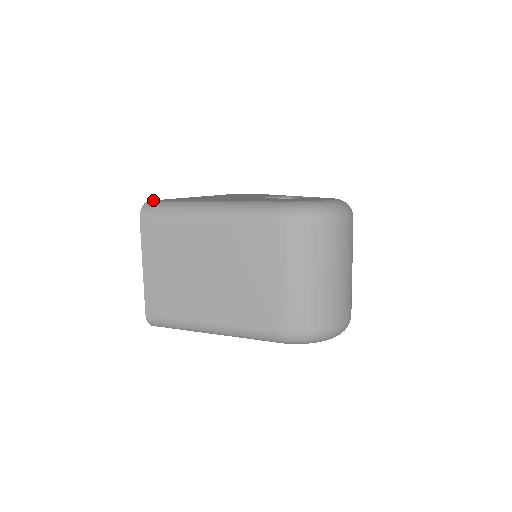
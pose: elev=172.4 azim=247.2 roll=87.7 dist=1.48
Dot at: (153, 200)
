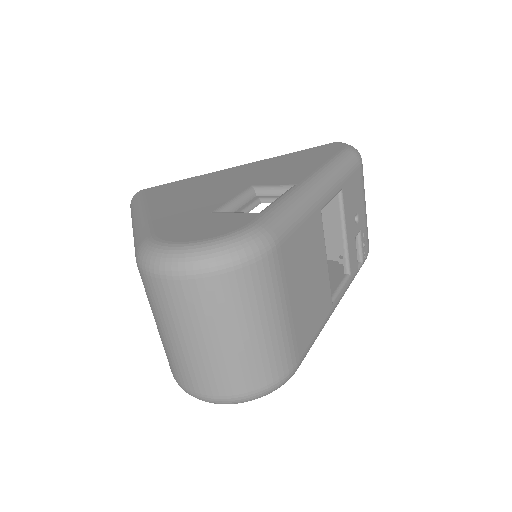
Dot at: (146, 189)
